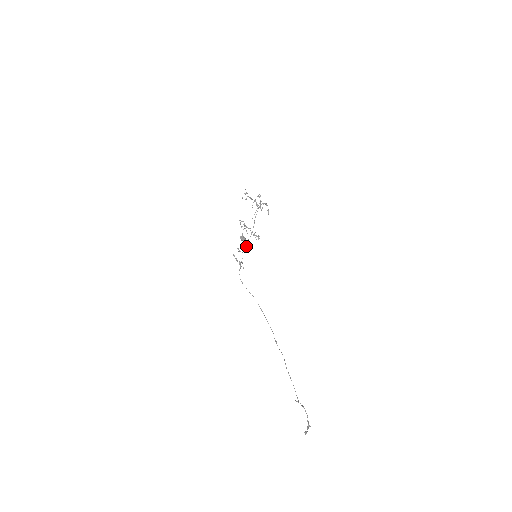
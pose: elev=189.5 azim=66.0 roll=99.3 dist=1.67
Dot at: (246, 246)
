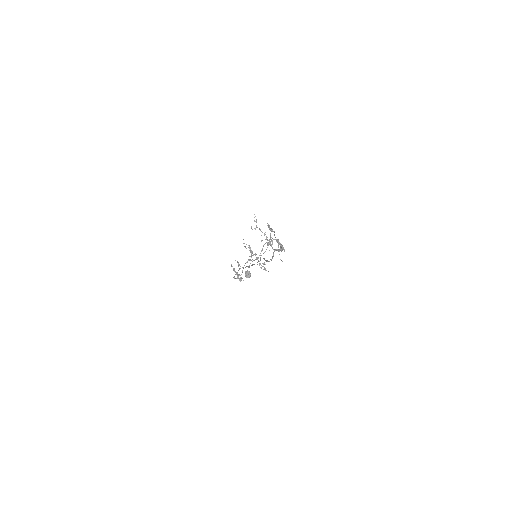
Dot at: (248, 260)
